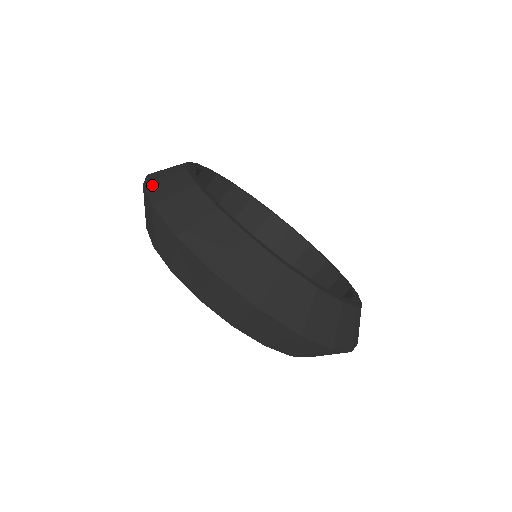
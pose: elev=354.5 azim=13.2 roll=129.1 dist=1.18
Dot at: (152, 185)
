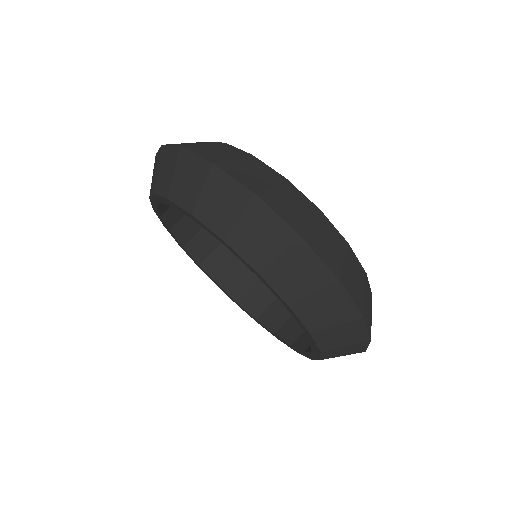
Dot at: (270, 198)
